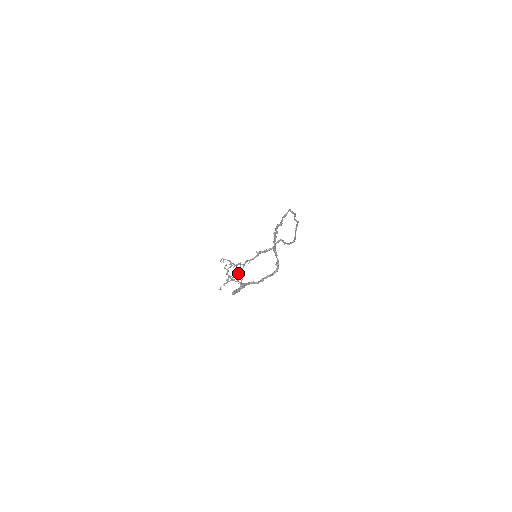
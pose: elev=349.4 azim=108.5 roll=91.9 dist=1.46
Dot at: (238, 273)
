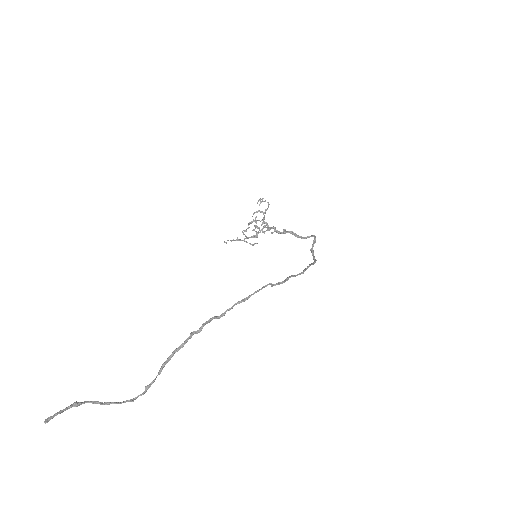
Dot at: occluded
